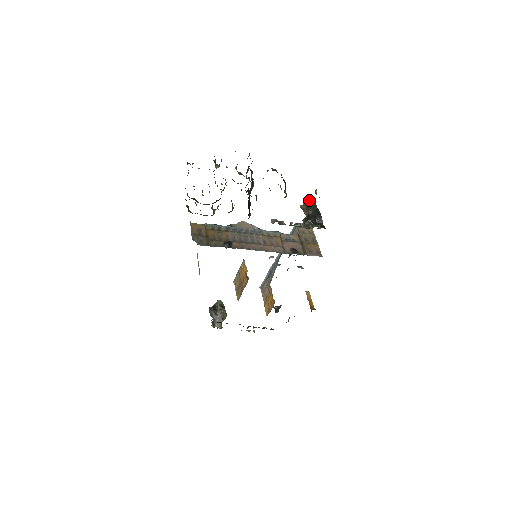
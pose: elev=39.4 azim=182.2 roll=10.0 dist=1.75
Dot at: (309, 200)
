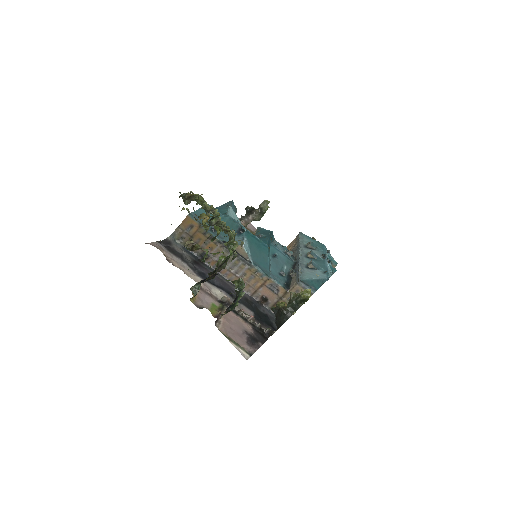
Dot at: (297, 301)
